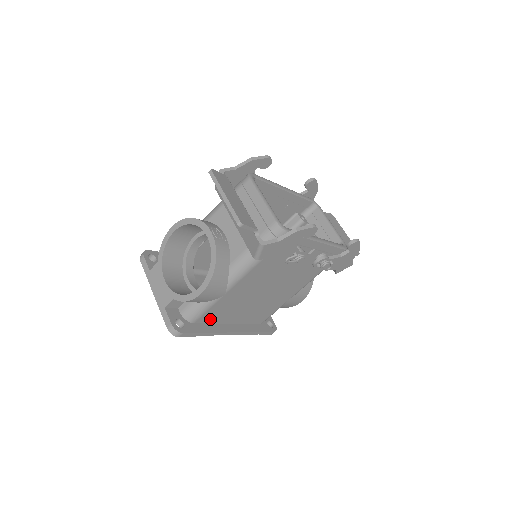
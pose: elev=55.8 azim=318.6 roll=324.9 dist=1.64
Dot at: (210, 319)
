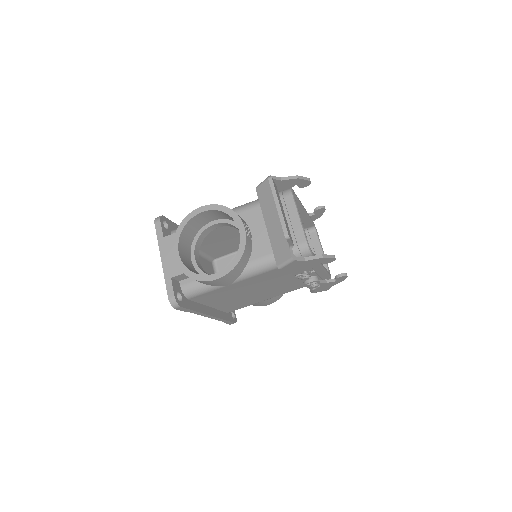
Dot at: (201, 299)
